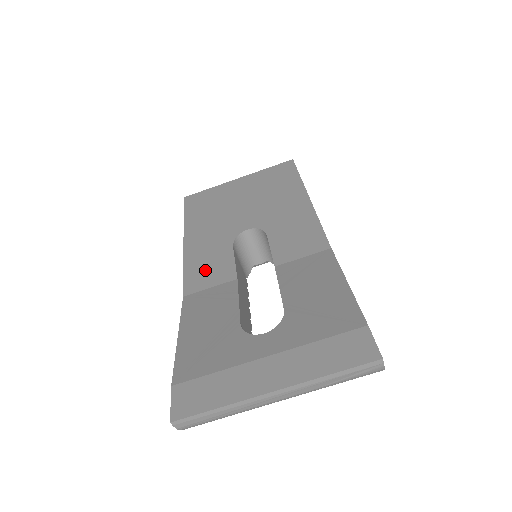
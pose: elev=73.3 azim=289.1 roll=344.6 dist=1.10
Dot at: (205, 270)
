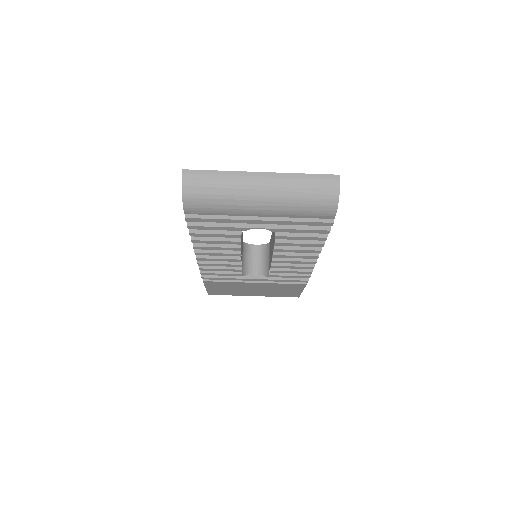
Dot at: occluded
